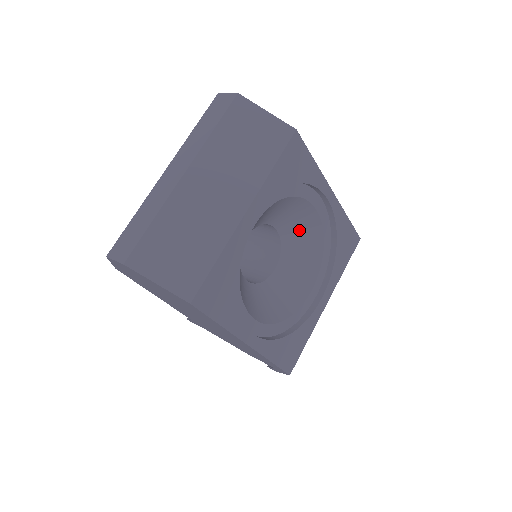
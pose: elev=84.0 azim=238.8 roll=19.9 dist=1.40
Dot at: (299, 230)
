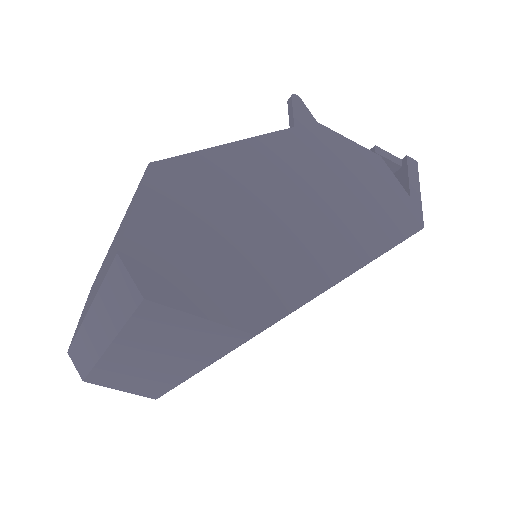
Dot at: occluded
